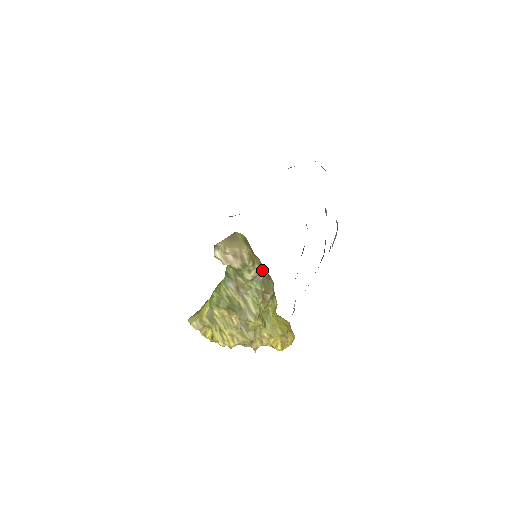
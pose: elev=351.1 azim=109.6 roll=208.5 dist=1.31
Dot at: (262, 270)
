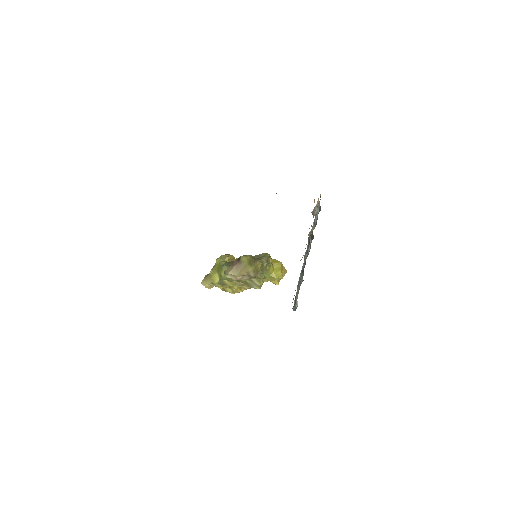
Dot at: (263, 266)
